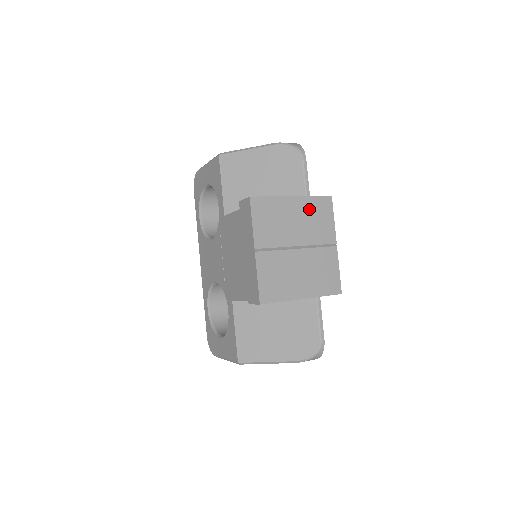
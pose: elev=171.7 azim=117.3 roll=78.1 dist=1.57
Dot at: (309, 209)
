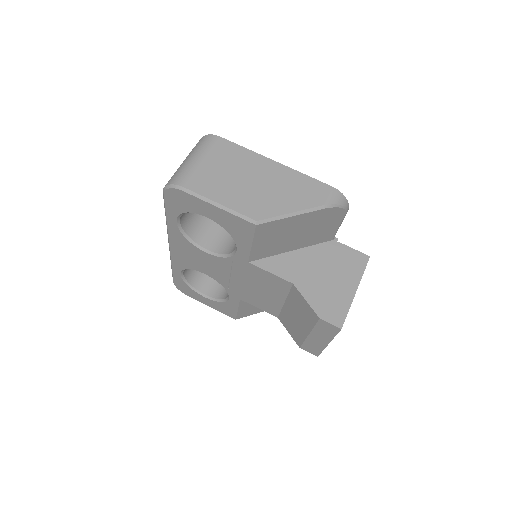
Dot at: occluded
